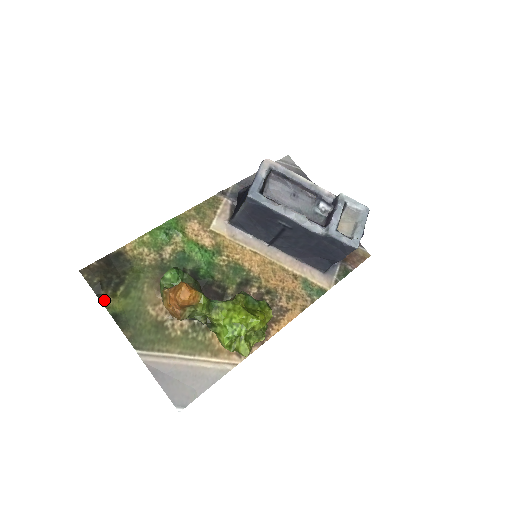
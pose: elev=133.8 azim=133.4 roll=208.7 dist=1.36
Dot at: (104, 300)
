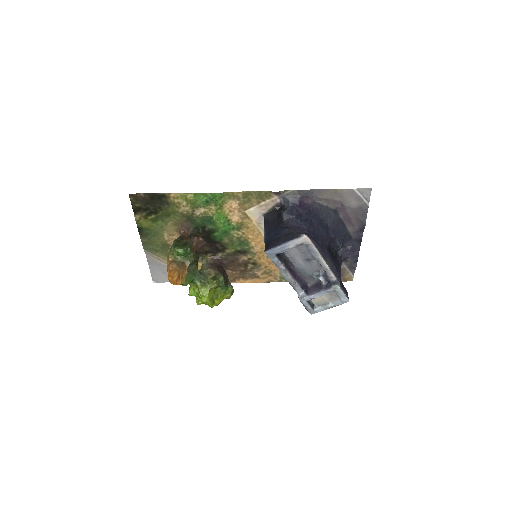
Dot at: (137, 217)
